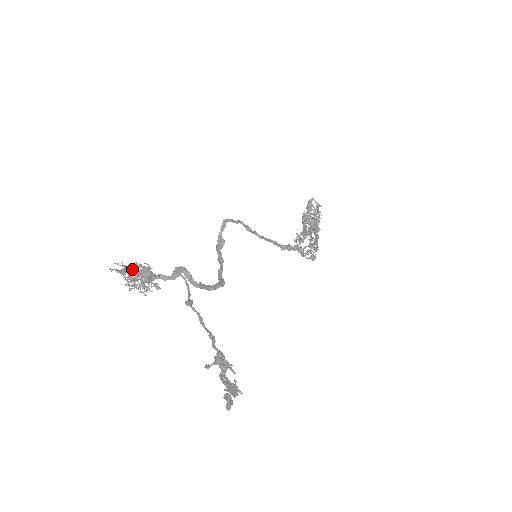
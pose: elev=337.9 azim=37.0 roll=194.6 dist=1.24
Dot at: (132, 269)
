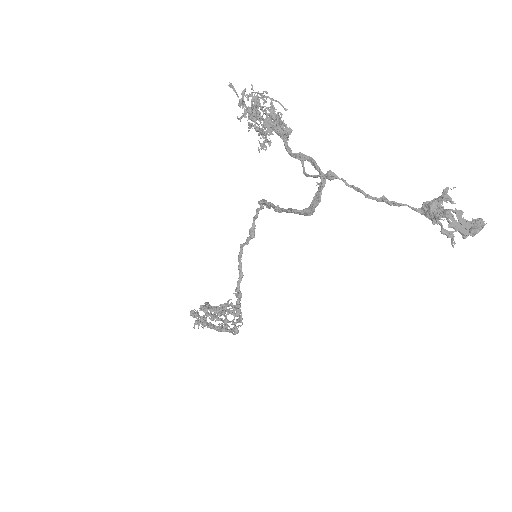
Dot at: (271, 106)
